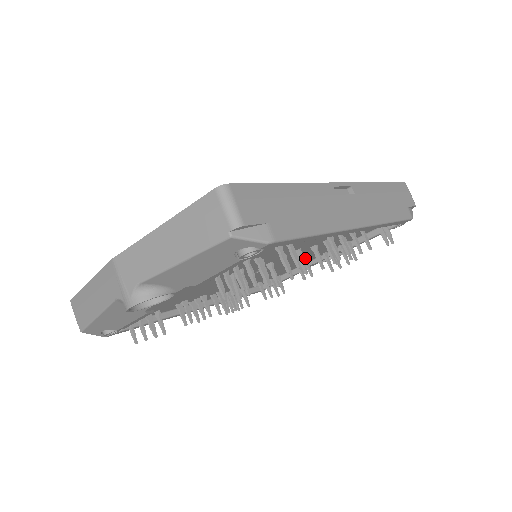
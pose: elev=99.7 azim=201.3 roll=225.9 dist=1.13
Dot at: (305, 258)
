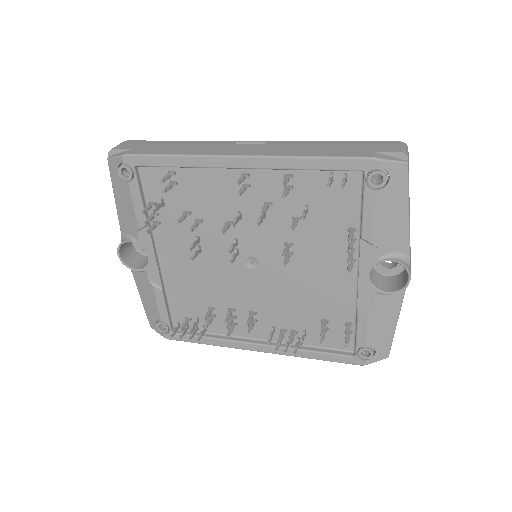
Dot at: (287, 245)
